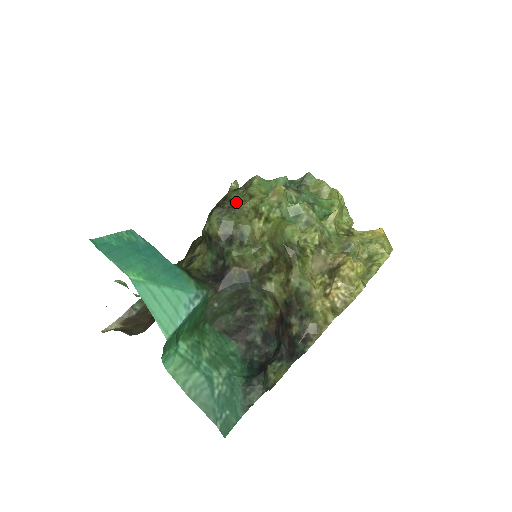
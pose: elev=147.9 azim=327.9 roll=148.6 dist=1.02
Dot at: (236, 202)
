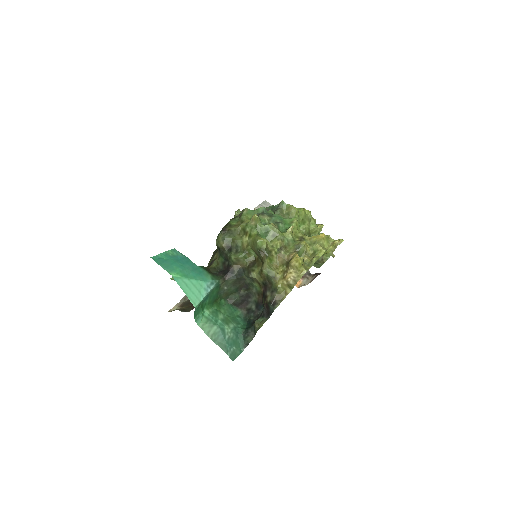
Dot at: (233, 226)
